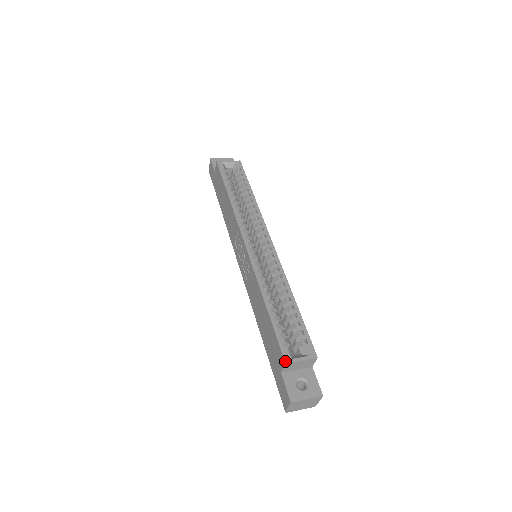
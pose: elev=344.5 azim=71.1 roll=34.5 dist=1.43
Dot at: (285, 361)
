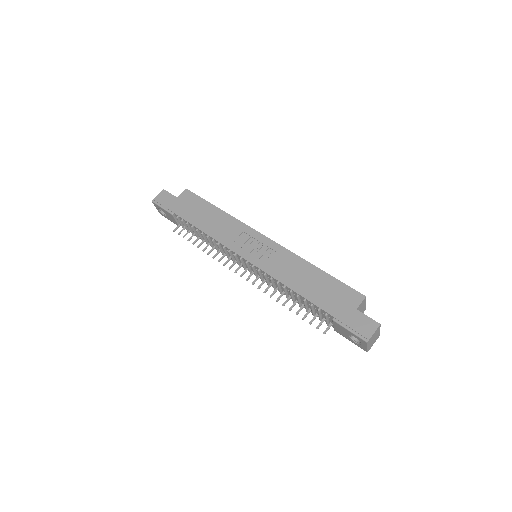
Dot at: occluded
